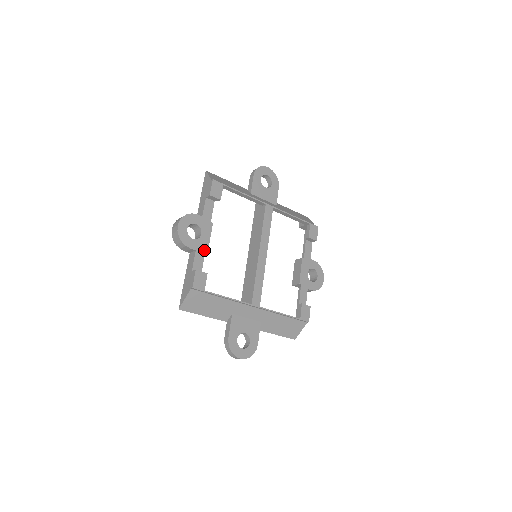
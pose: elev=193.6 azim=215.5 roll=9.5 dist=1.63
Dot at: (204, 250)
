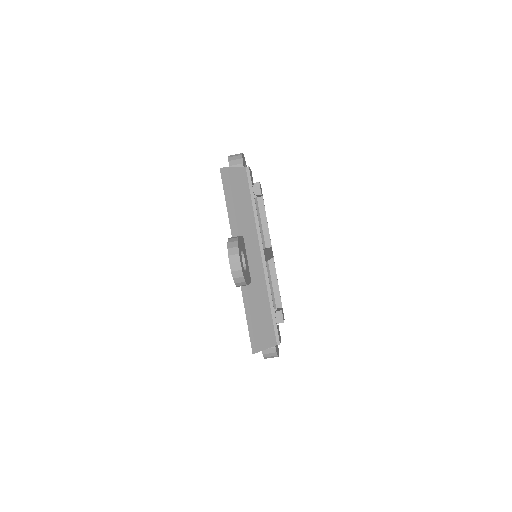
Dot at: occluded
